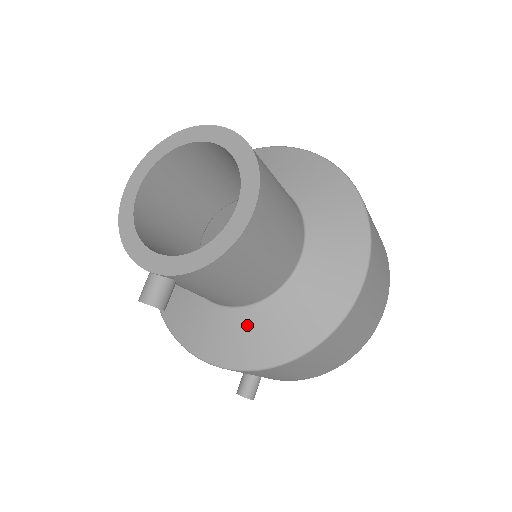
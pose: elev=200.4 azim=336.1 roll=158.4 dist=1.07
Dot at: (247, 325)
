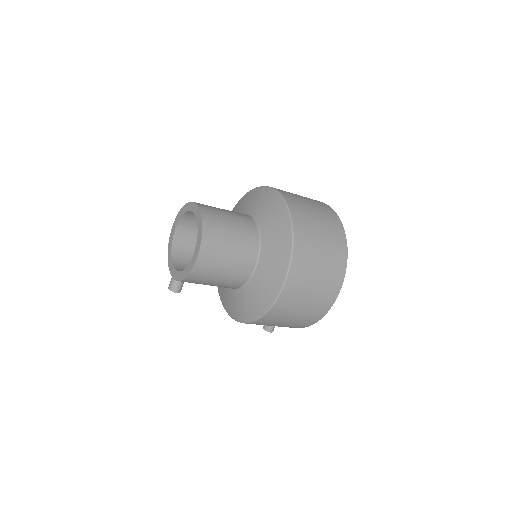
Dot at: (235, 299)
